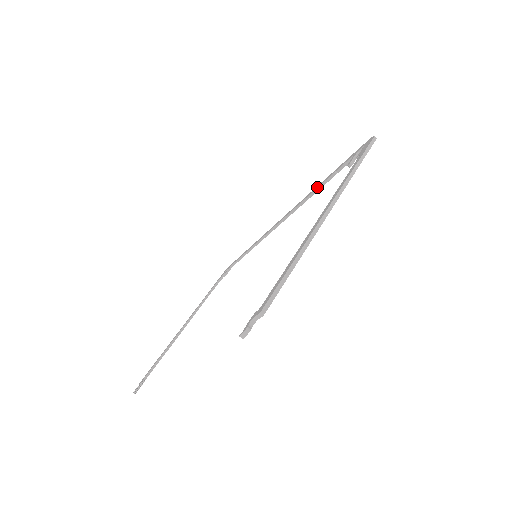
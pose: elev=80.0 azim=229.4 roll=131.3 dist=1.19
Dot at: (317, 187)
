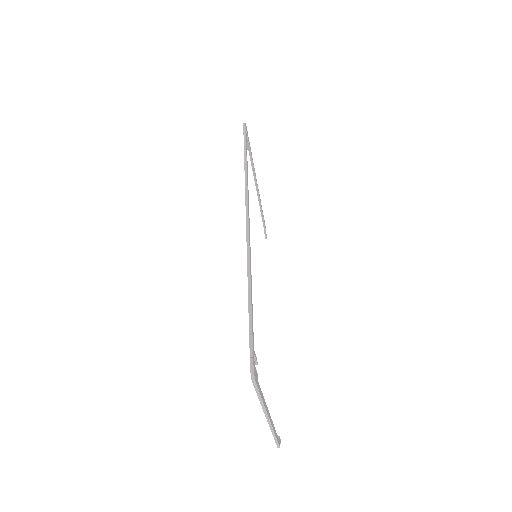
Dot at: occluded
